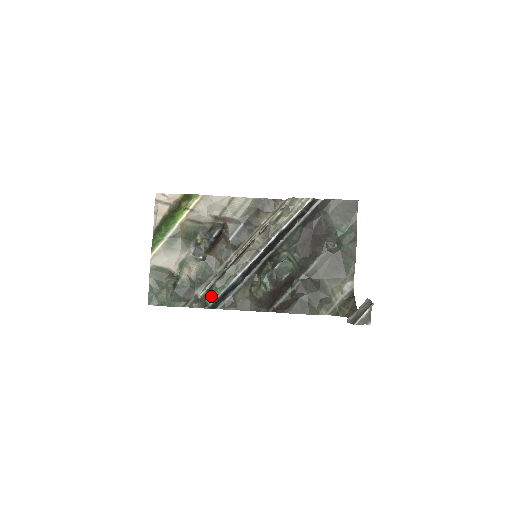
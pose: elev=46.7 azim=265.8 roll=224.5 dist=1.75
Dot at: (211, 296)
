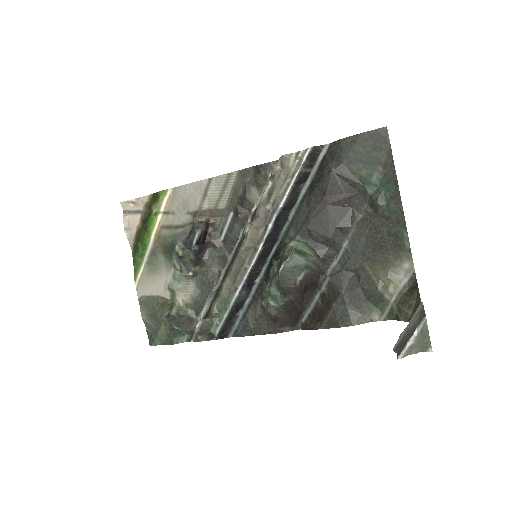
Dot at: (214, 323)
